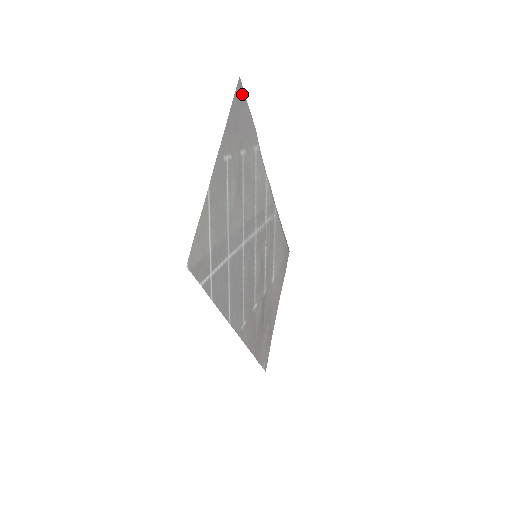
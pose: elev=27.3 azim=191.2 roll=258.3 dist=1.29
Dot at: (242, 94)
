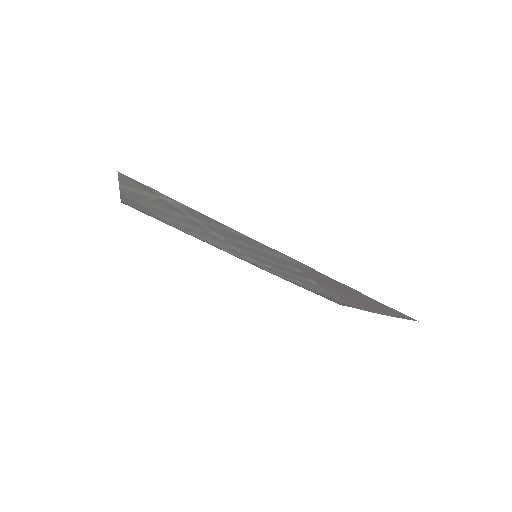
Dot at: occluded
